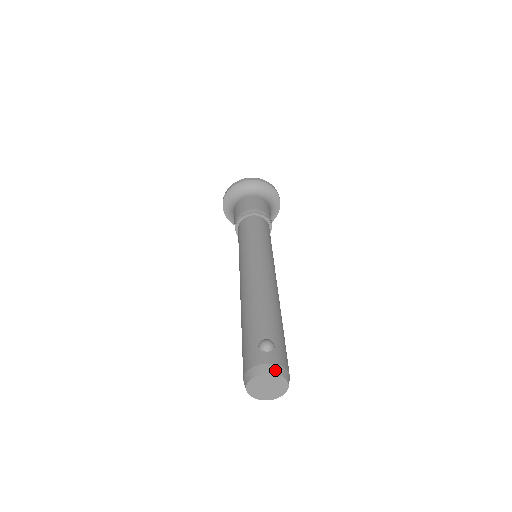
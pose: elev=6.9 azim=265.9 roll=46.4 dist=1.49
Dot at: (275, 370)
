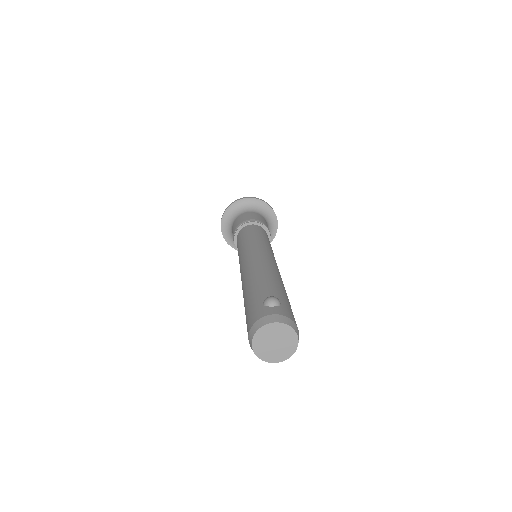
Dot at: (283, 320)
